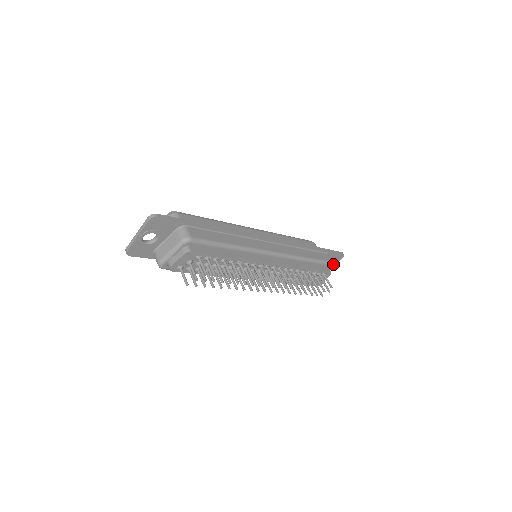
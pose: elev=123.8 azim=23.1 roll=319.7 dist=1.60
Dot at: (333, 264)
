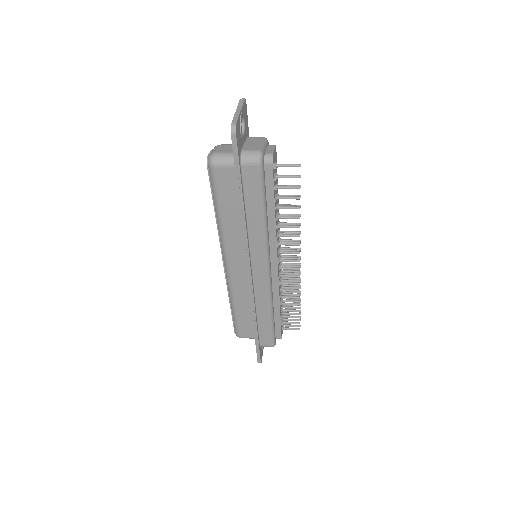
Dot at: occluded
